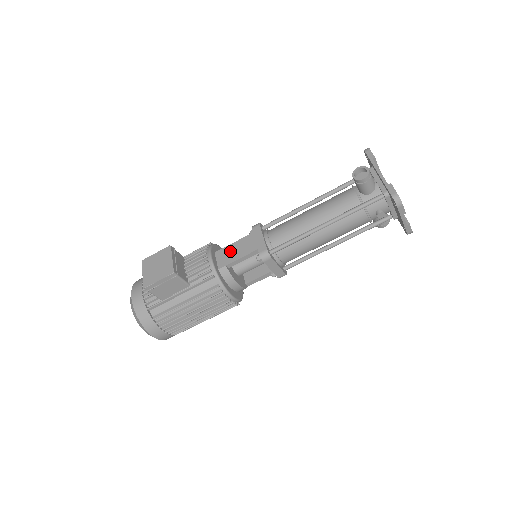
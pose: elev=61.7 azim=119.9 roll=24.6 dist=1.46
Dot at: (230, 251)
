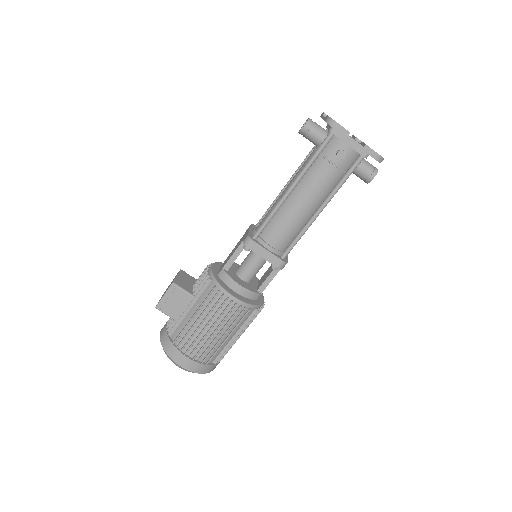
Dot at: (228, 257)
